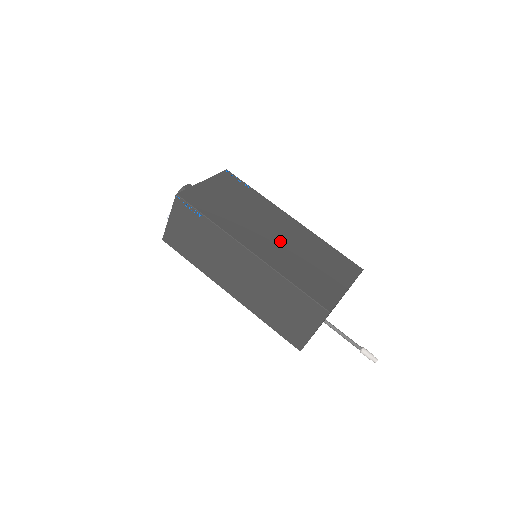
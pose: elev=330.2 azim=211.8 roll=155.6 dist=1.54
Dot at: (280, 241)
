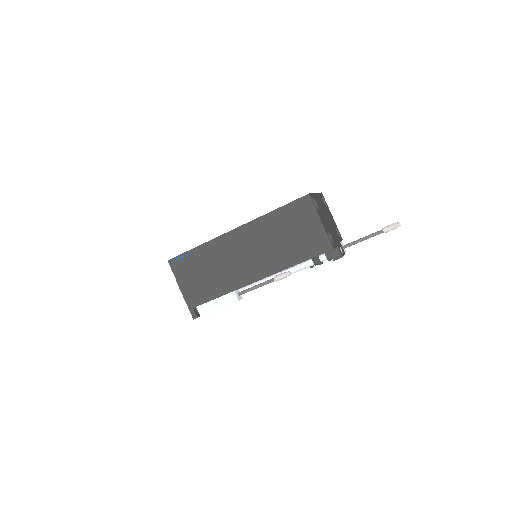
Dot at: occluded
